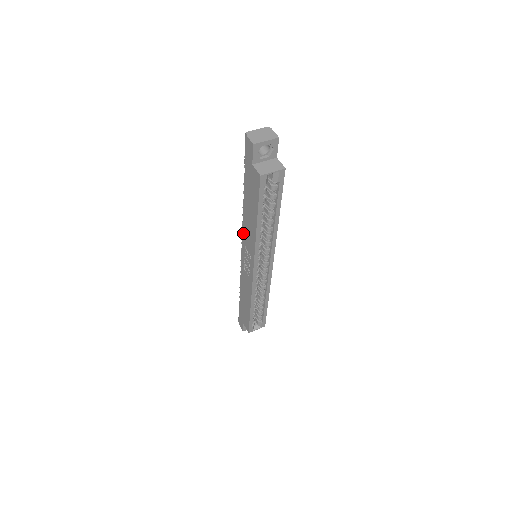
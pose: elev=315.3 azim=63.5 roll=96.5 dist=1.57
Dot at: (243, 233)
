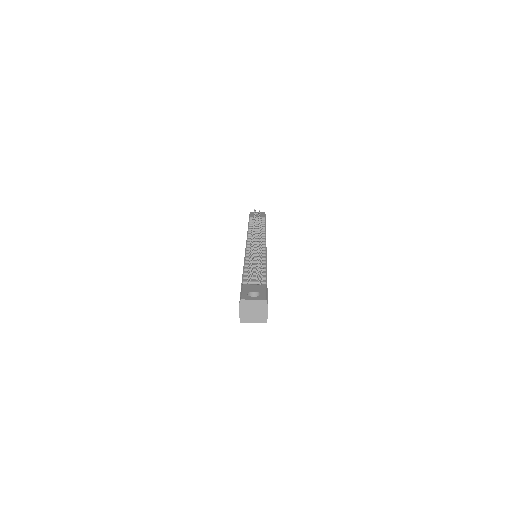
Dot at: occluded
